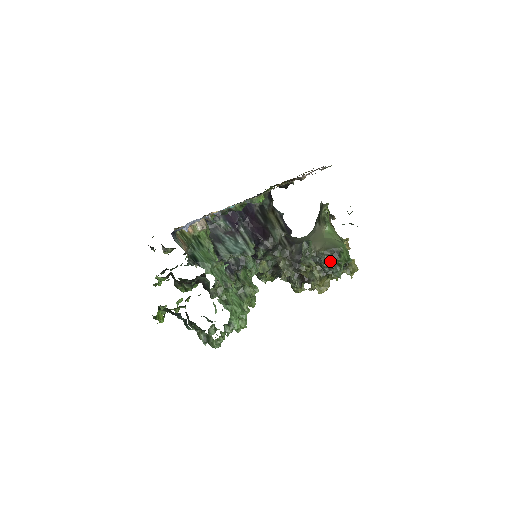
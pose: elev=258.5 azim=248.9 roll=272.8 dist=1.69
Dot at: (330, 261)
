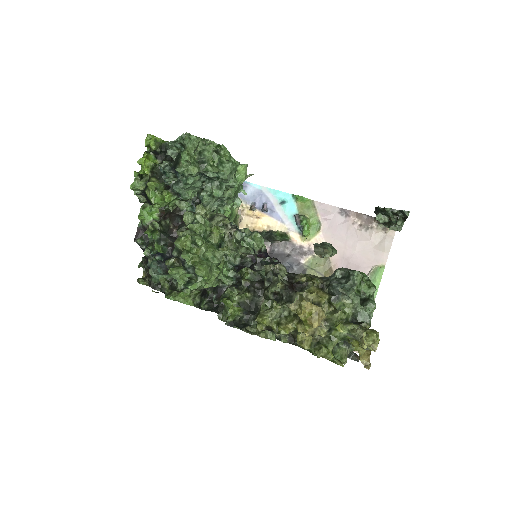
Dot at: occluded
